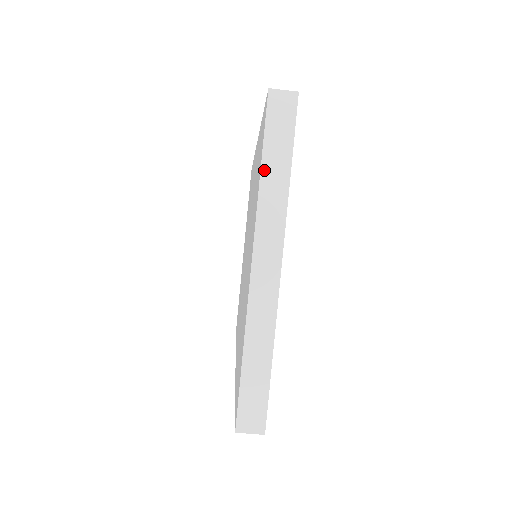
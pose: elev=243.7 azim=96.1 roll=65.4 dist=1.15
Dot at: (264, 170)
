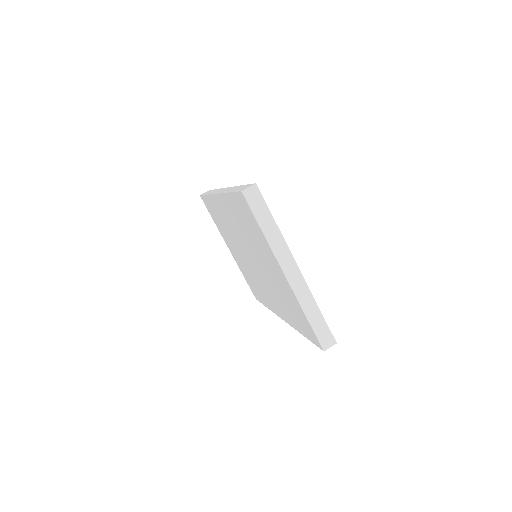
Dot at: (264, 231)
